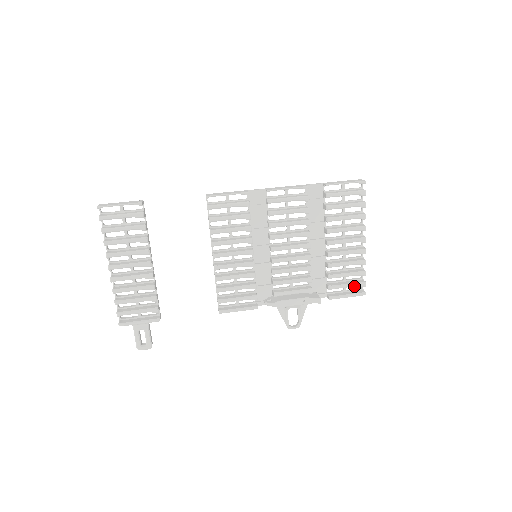
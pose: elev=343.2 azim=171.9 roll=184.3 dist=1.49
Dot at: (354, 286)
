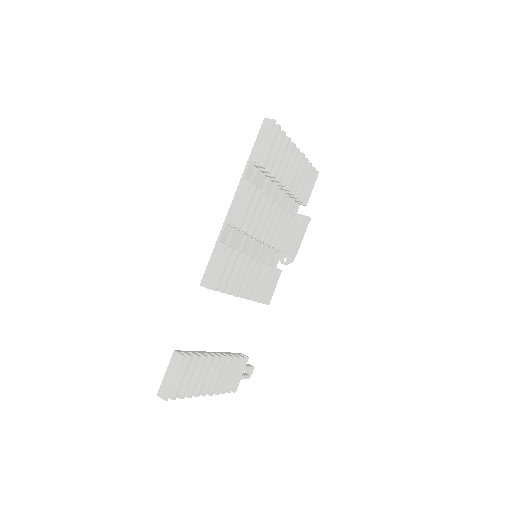
Dot at: (311, 179)
